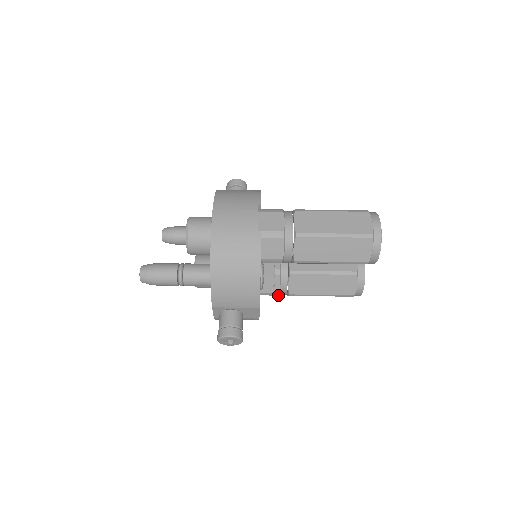
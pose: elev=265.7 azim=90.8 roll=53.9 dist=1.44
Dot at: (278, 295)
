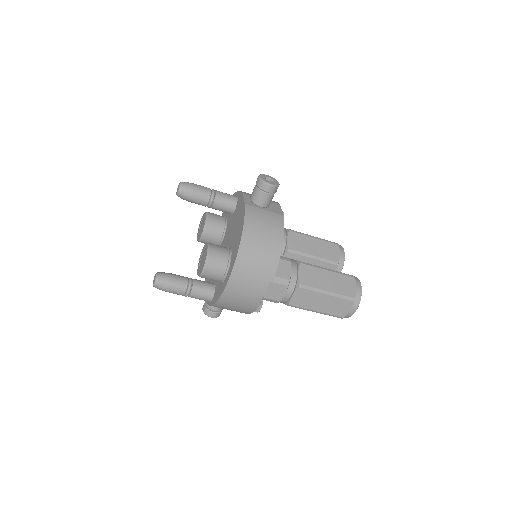
Dot at: occluded
